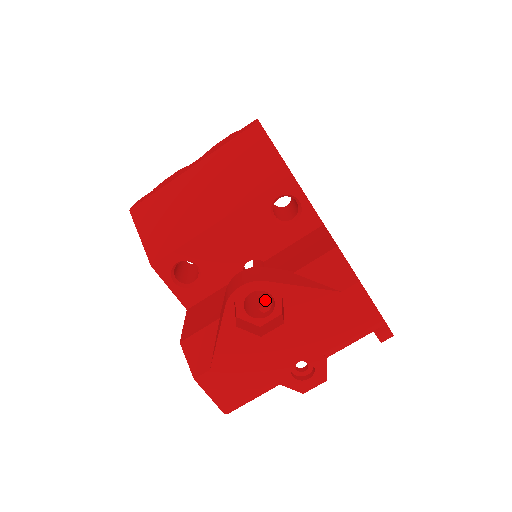
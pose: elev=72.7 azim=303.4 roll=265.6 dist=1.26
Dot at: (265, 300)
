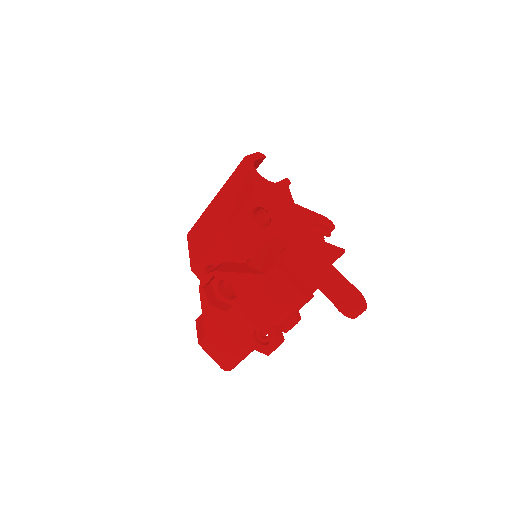
Dot at: occluded
